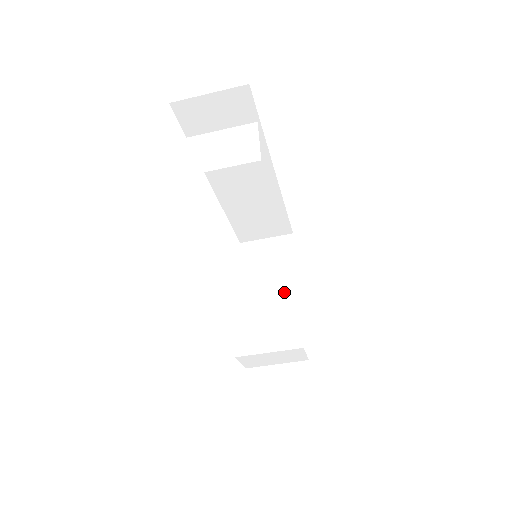
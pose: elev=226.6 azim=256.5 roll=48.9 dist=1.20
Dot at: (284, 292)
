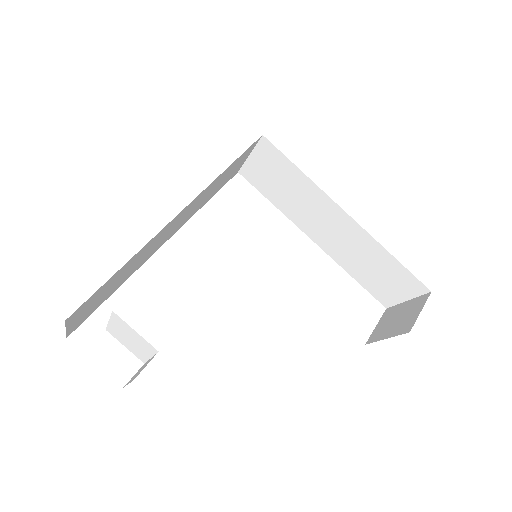
Dot at: (315, 202)
